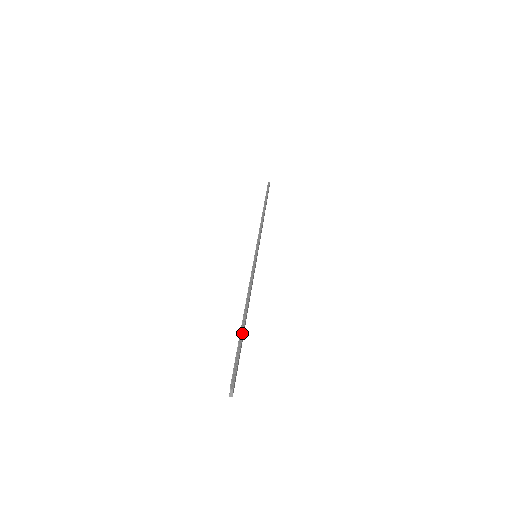
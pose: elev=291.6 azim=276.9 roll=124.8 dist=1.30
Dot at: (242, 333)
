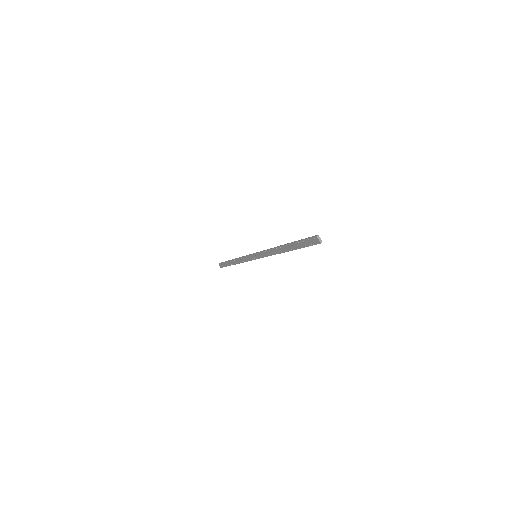
Dot at: (293, 242)
